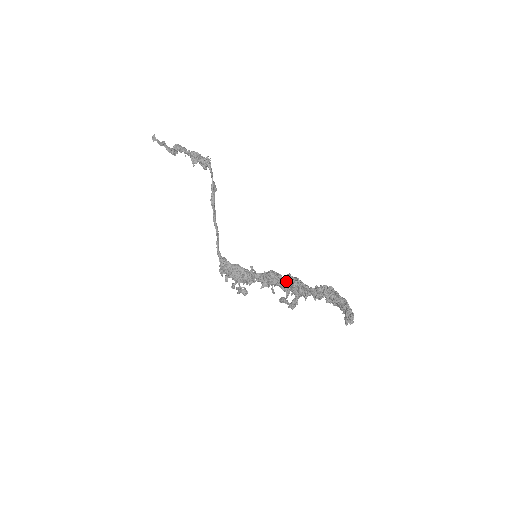
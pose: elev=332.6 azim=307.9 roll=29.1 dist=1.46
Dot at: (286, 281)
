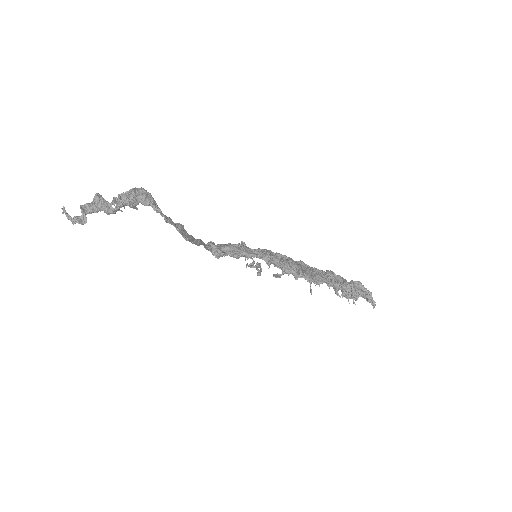
Dot at: (298, 274)
